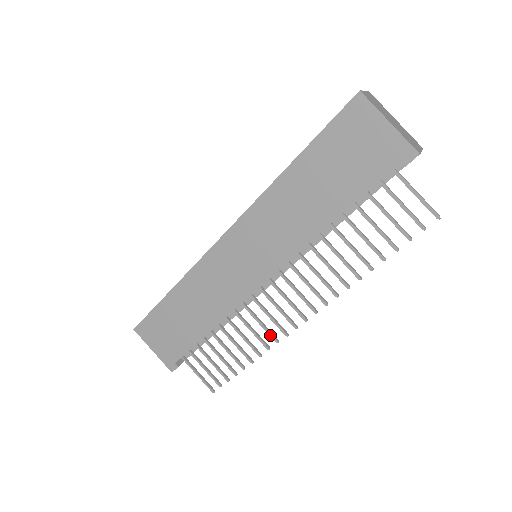
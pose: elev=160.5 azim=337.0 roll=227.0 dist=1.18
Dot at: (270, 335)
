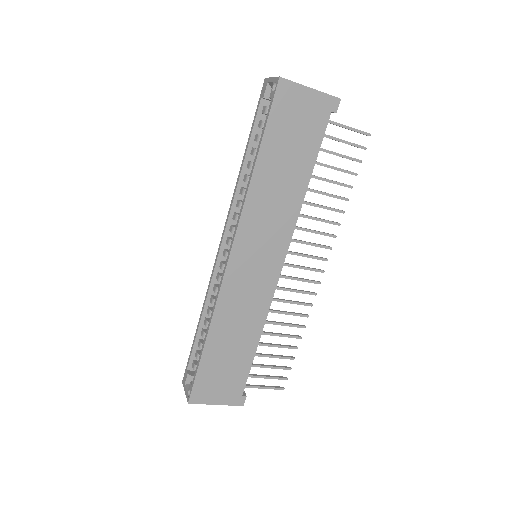
Dot at: (304, 305)
